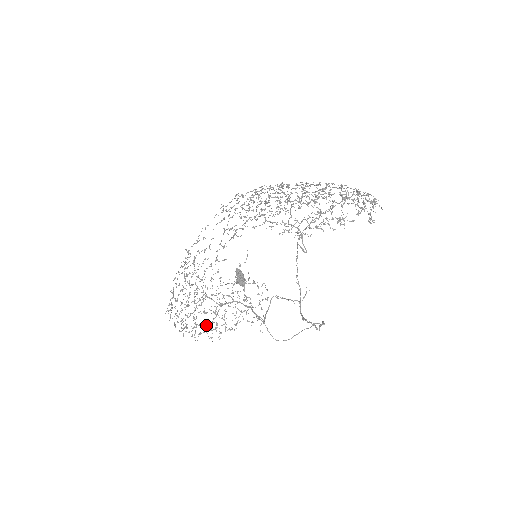
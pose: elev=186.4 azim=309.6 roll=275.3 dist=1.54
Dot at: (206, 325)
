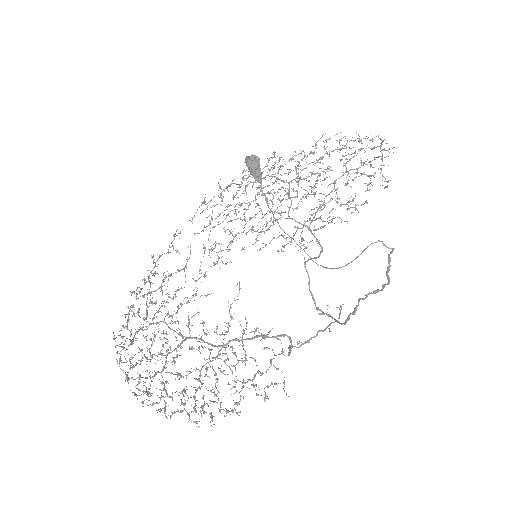
Dot at: (184, 399)
